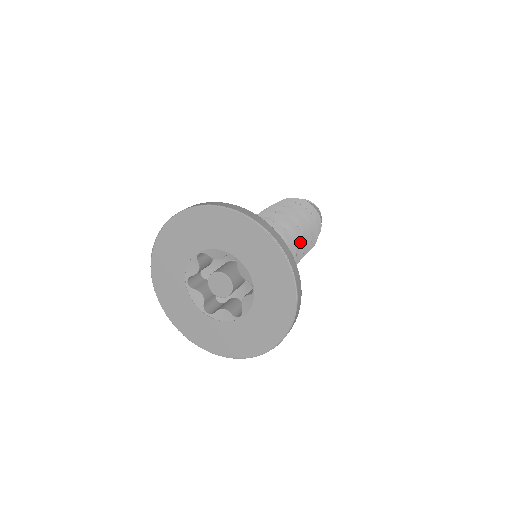
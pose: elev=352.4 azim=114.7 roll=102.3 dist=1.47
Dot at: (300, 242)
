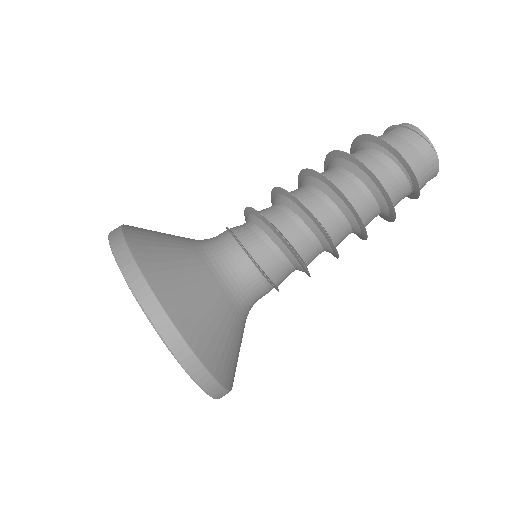
Dot at: (324, 234)
